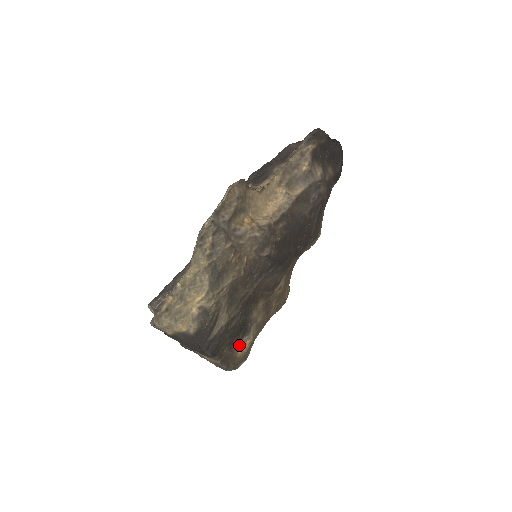
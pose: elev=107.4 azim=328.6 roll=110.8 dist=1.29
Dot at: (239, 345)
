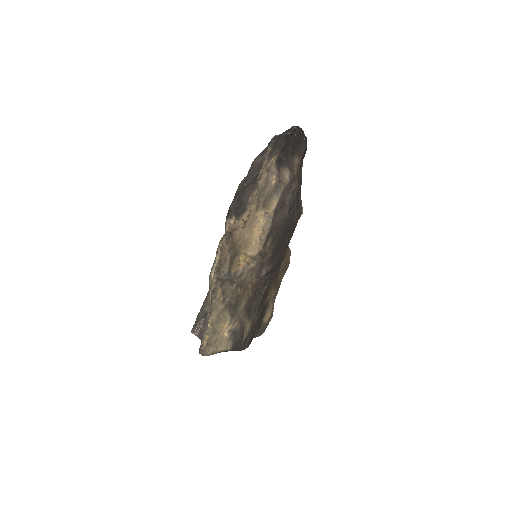
Dot at: (264, 317)
